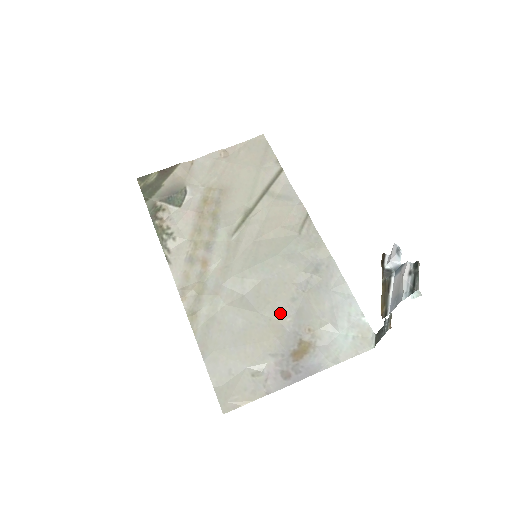
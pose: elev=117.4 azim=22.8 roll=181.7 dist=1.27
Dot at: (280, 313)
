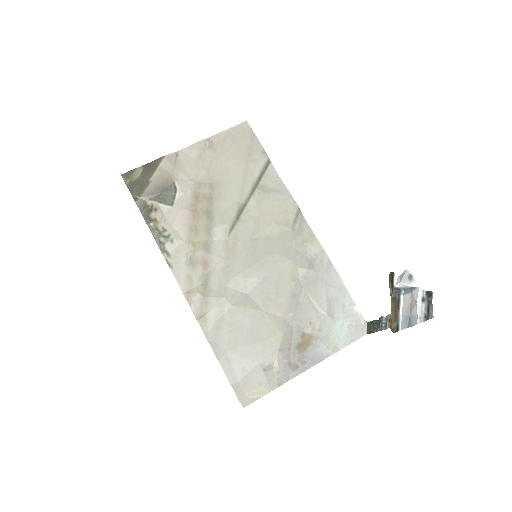
Dot at: (283, 309)
